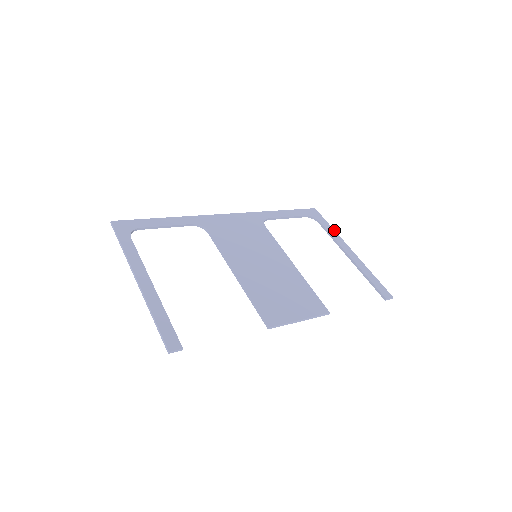
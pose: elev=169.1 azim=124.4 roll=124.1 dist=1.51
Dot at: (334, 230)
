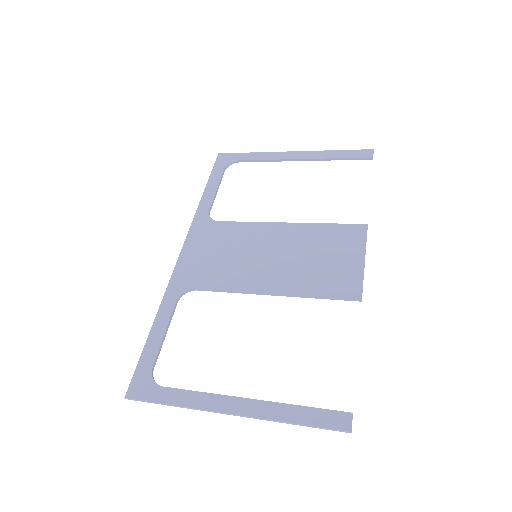
Dot at: (258, 153)
